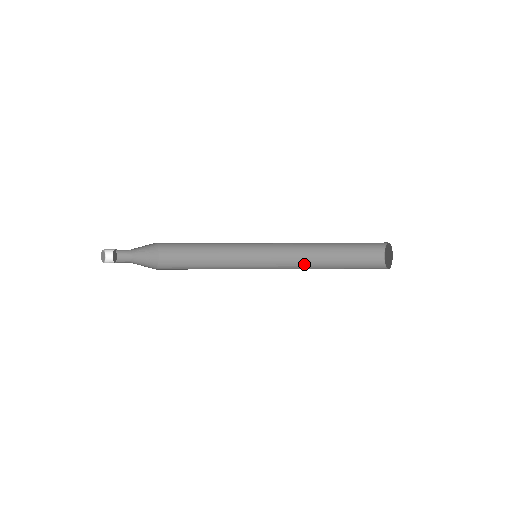
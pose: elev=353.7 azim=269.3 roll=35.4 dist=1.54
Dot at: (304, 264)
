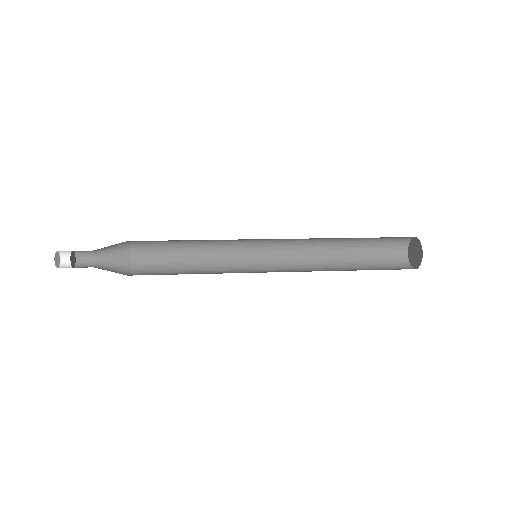
Dot at: (313, 255)
